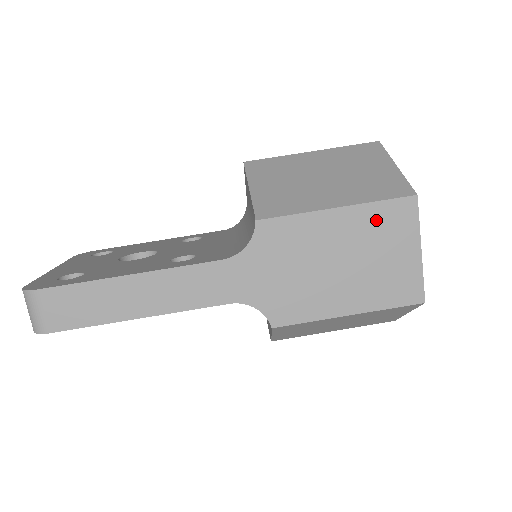
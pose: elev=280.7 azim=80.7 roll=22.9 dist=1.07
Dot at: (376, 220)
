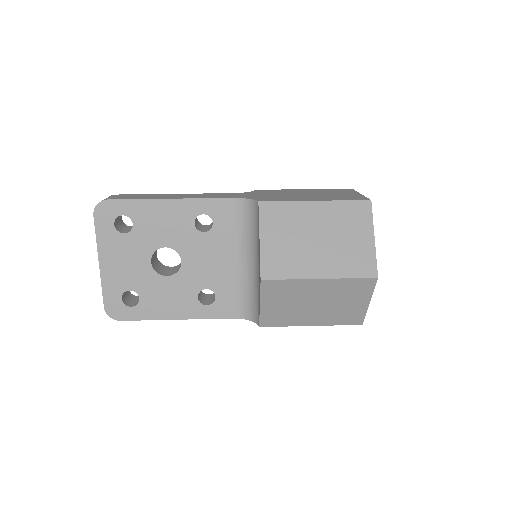
Dot at: (328, 191)
